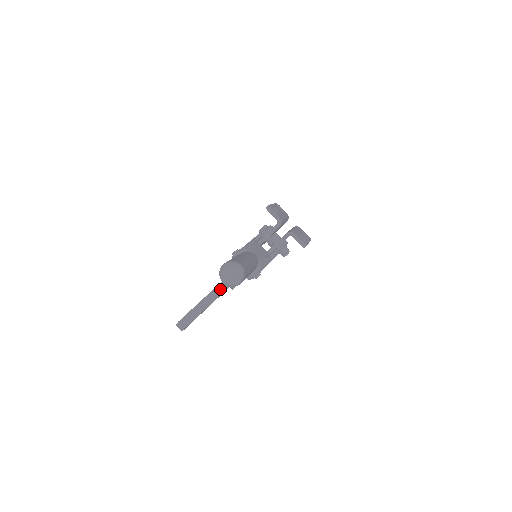
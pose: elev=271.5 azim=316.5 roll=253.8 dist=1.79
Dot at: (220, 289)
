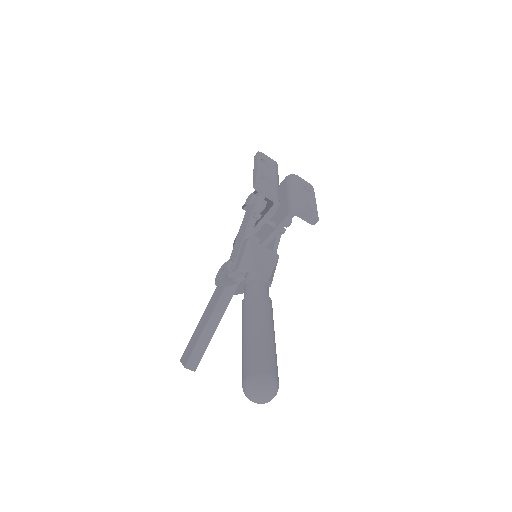
Dot at: (221, 307)
